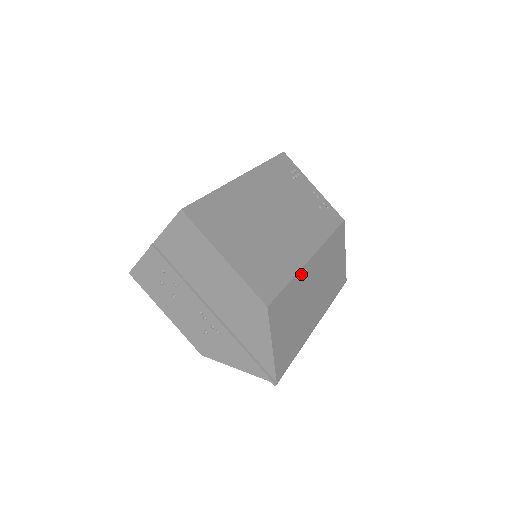
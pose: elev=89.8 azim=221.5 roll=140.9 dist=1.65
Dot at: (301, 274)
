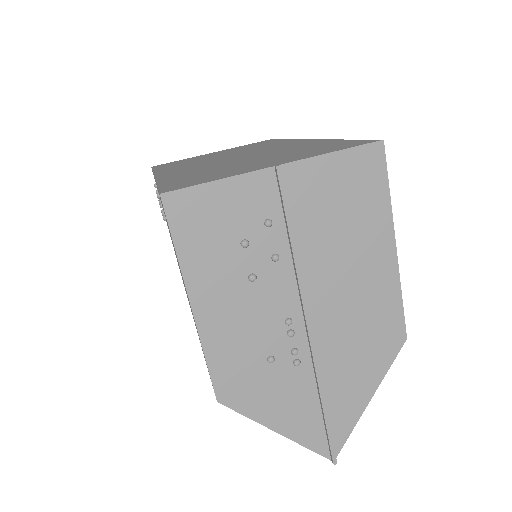
Dot at: occluded
